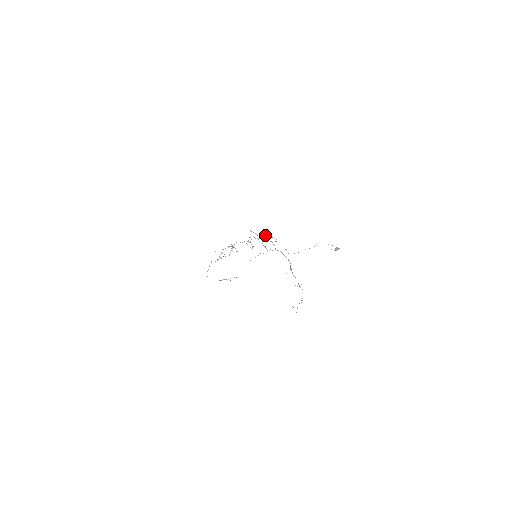
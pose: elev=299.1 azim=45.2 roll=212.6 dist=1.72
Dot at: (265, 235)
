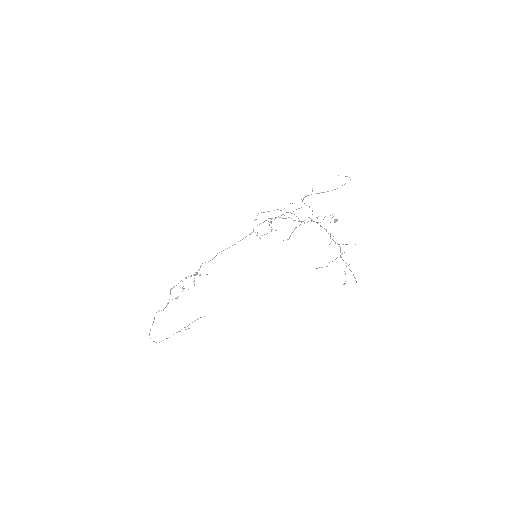
Dot at: (338, 175)
